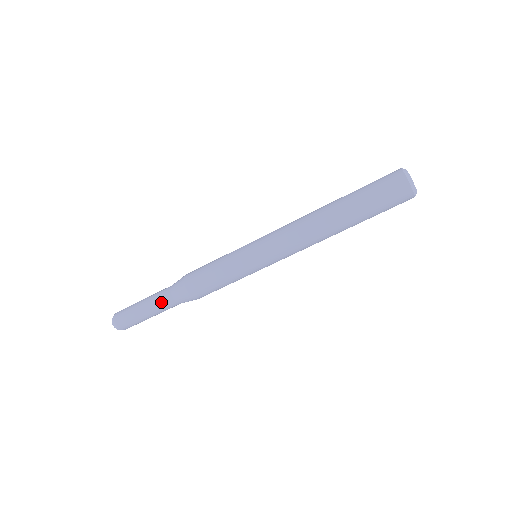
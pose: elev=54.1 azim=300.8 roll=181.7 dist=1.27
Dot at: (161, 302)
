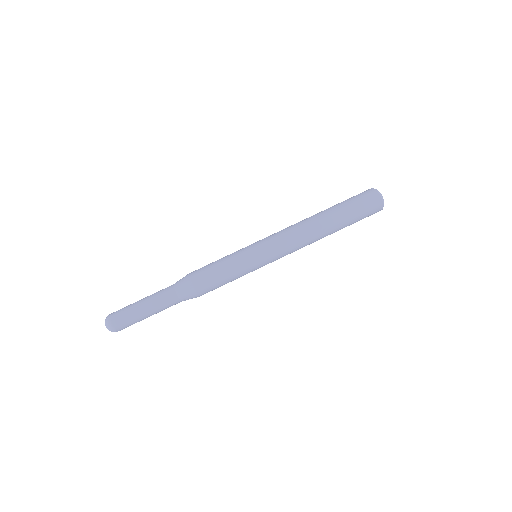
Dot at: (162, 294)
